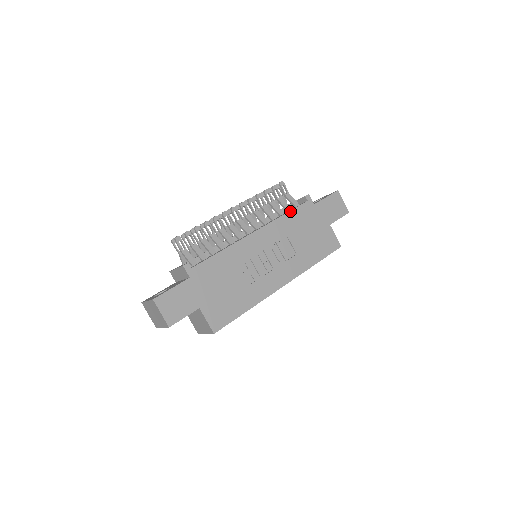
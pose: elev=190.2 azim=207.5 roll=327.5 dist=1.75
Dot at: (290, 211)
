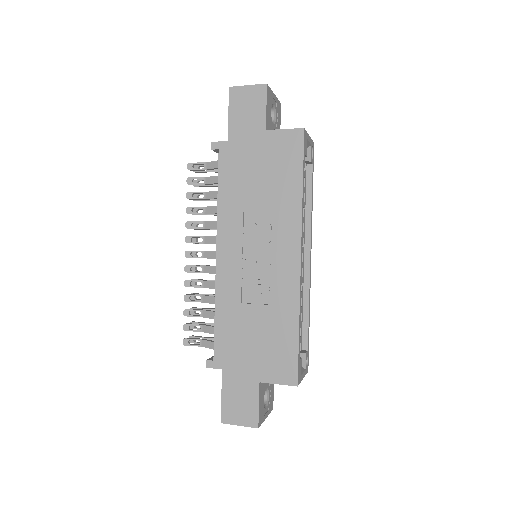
Dot at: (218, 186)
